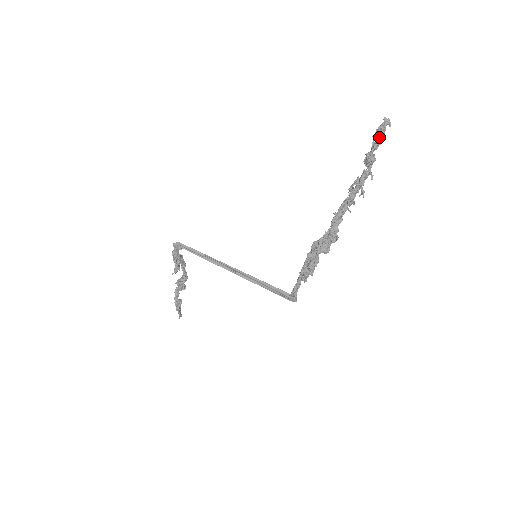
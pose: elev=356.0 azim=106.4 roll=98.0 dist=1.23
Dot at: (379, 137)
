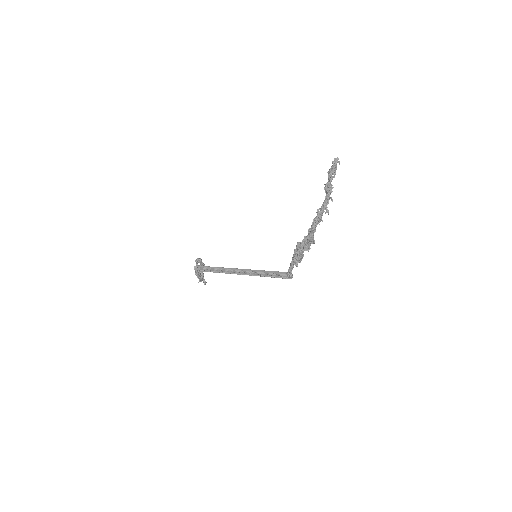
Dot at: (333, 173)
